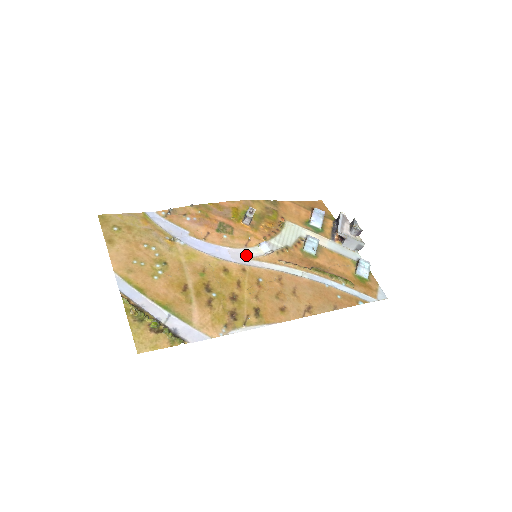
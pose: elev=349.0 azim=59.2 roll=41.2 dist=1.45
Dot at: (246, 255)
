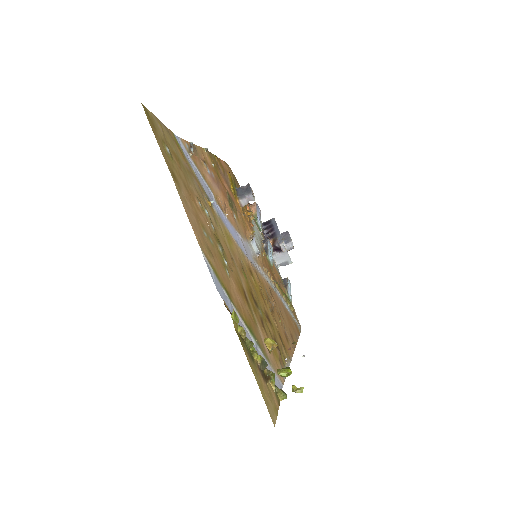
Dot at: (250, 252)
